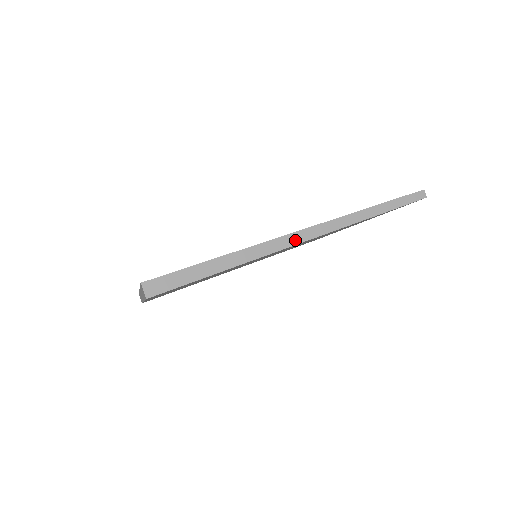
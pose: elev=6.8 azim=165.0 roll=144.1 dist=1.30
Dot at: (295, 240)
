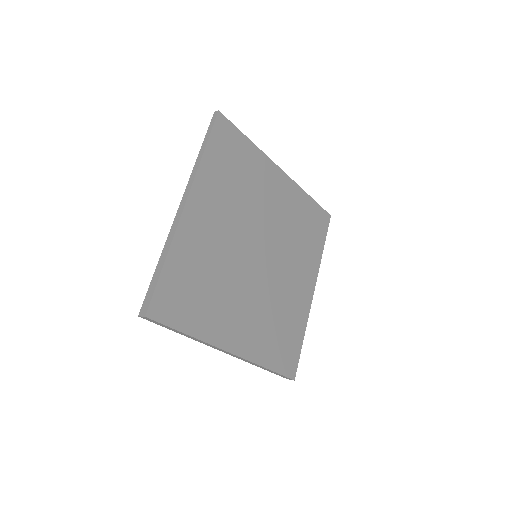
Dot at: (182, 208)
